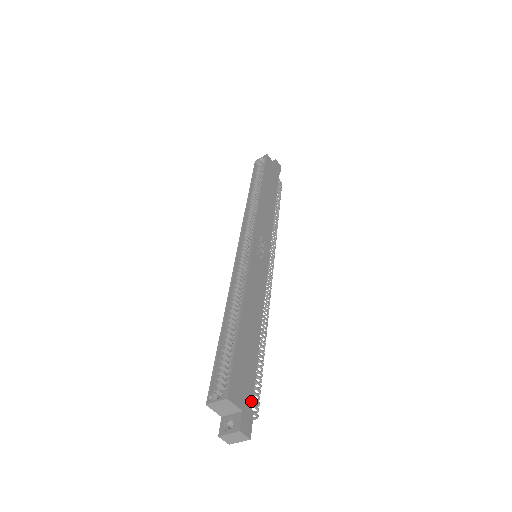
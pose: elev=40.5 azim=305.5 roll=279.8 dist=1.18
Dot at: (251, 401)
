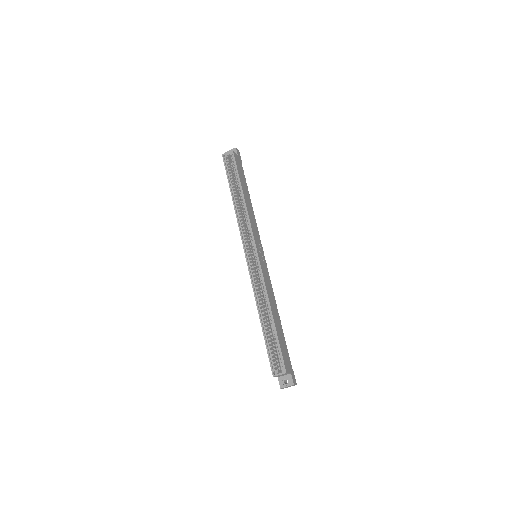
Dot at: occluded
